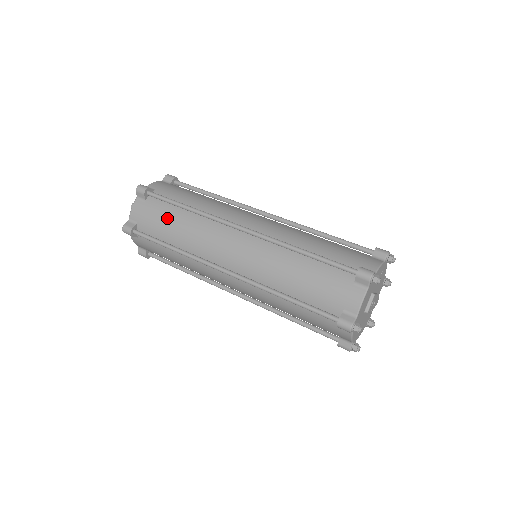
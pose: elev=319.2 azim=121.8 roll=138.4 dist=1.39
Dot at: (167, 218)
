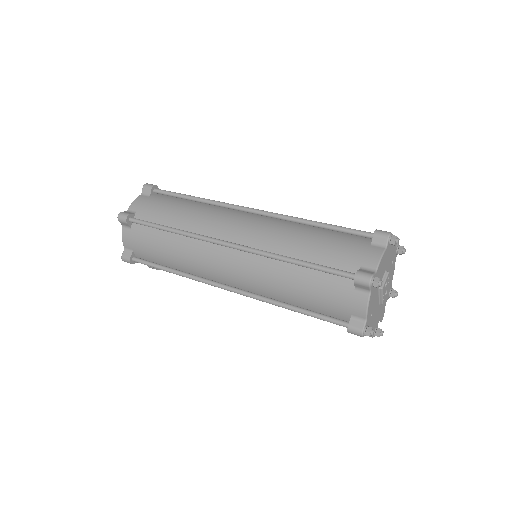
Dot at: (171, 206)
